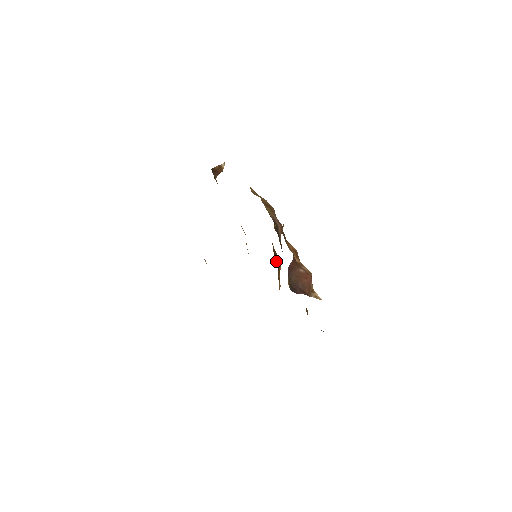
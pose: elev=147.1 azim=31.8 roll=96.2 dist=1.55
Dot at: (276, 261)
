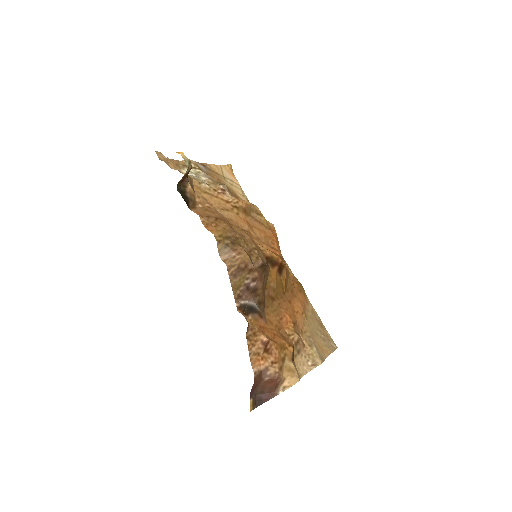
Dot at: (273, 269)
